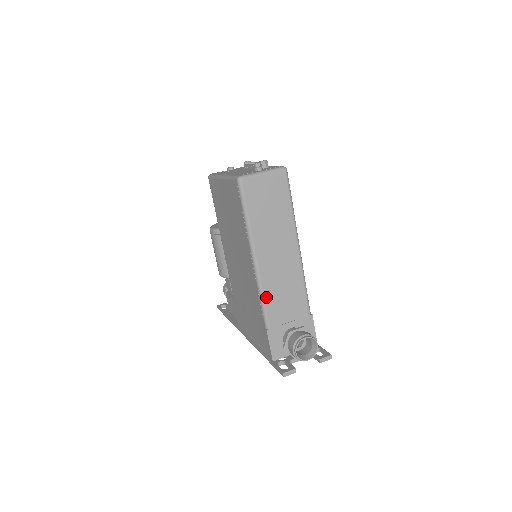
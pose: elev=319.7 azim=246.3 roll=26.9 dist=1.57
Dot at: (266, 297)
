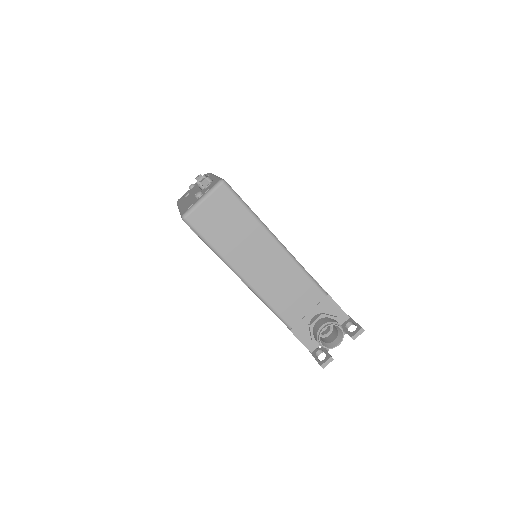
Dot at: (272, 304)
